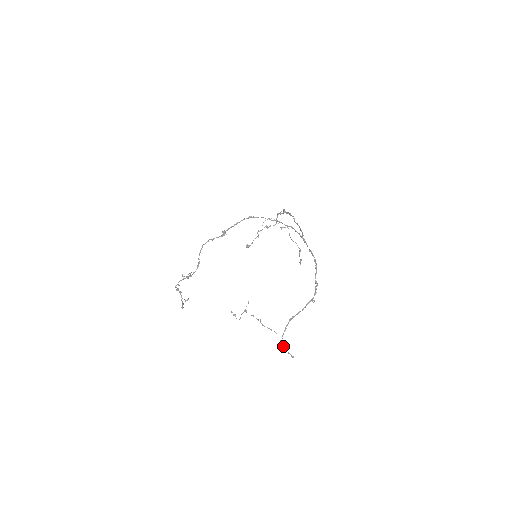
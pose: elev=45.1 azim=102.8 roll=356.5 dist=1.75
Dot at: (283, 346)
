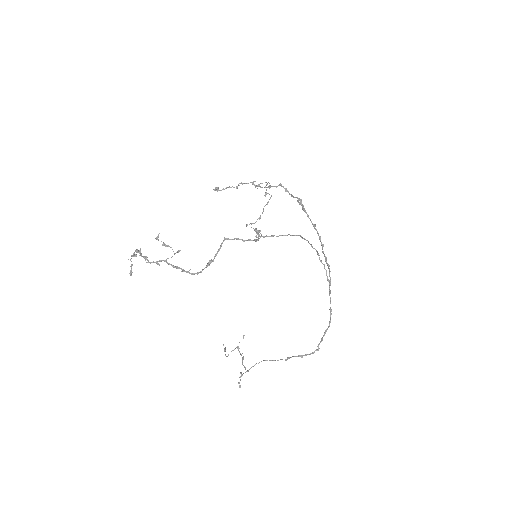
Dot at: occluded
